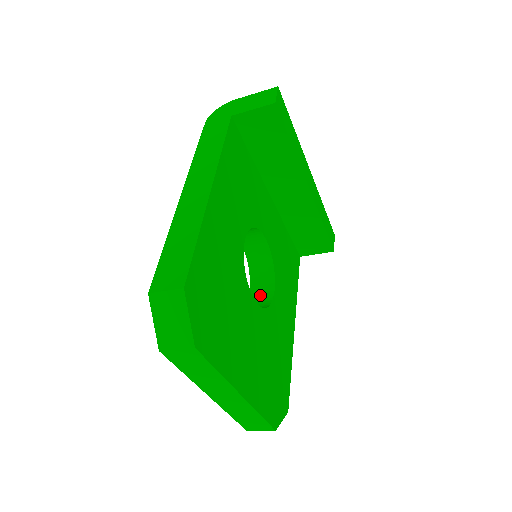
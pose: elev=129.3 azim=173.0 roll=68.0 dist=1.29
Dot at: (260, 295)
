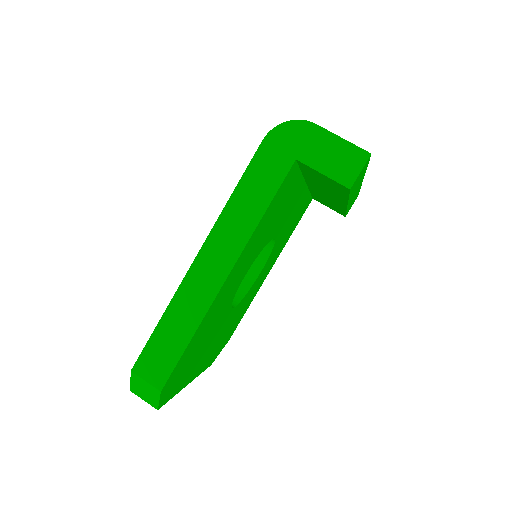
Dot at: occluded
